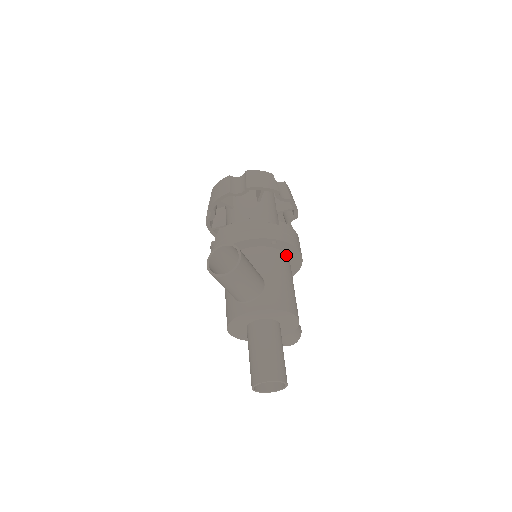
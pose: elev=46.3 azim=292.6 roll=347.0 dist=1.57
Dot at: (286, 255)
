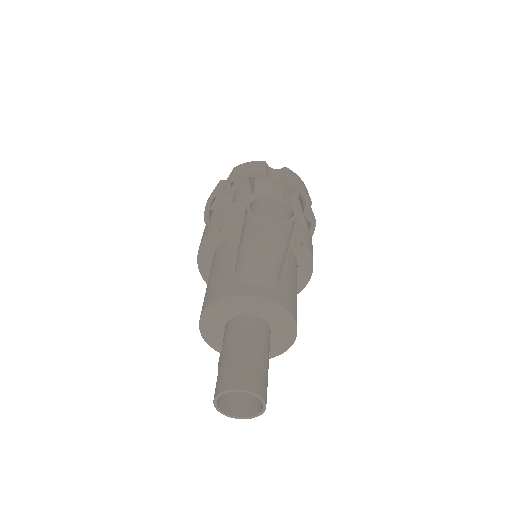
Dot at: (297, 268)
